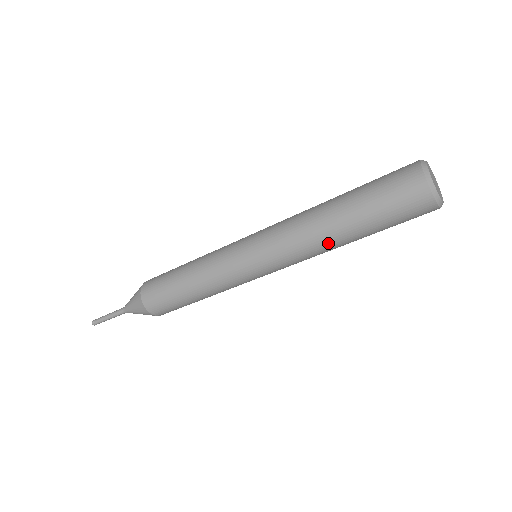
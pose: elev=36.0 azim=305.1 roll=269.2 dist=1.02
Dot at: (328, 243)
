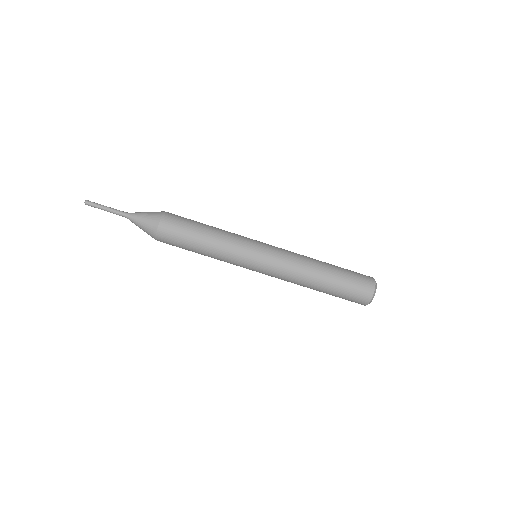
Dot at: (309, 280)
